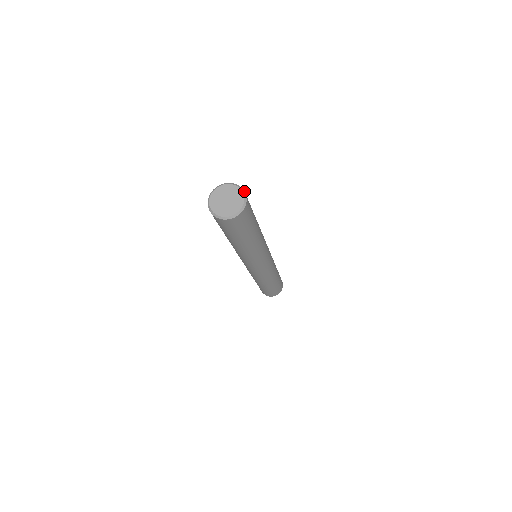
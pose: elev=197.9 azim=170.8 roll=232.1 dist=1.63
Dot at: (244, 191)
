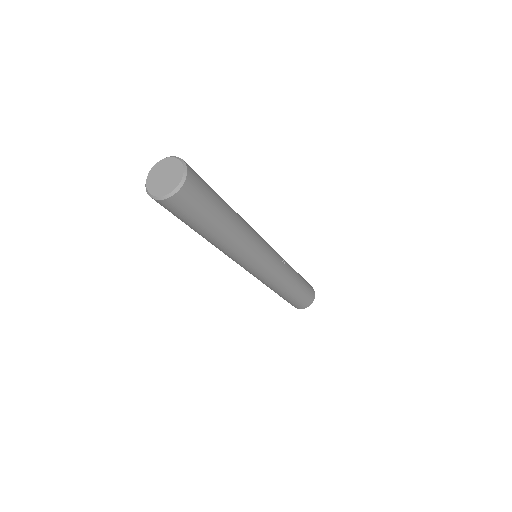
Dot at: (187, 173)
